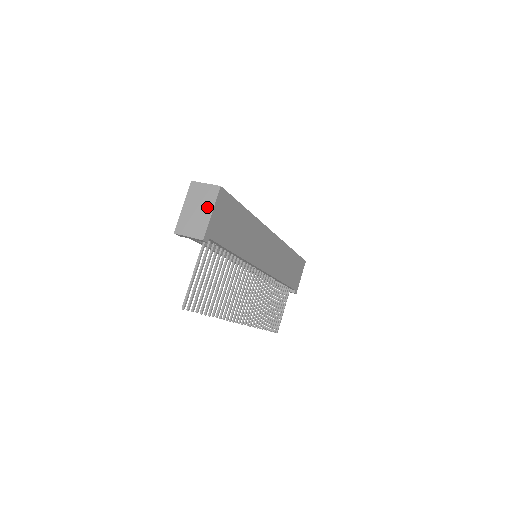
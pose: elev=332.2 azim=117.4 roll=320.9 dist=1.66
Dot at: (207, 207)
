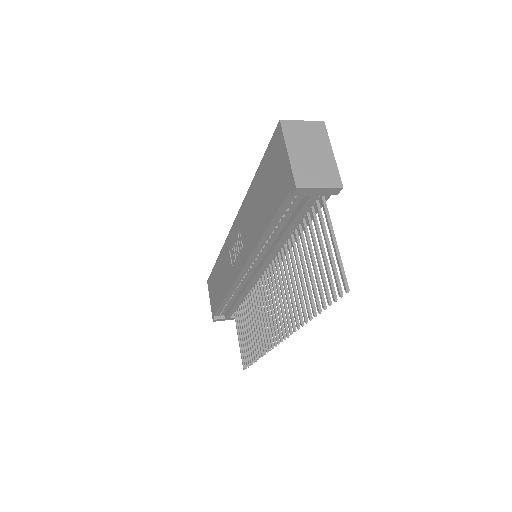
Dot at: (323, 147)
